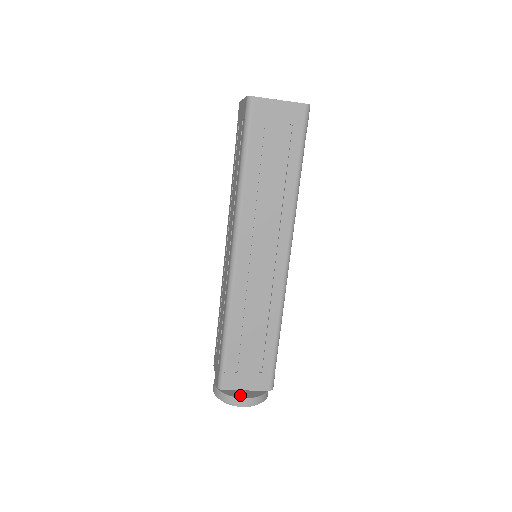
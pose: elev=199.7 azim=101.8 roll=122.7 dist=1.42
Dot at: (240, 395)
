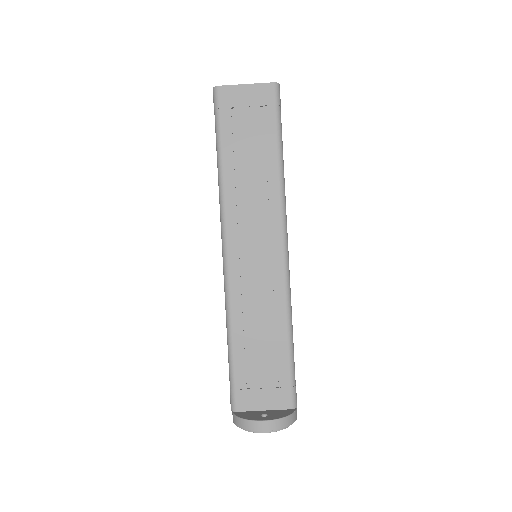
Dot at: (259, 418)
